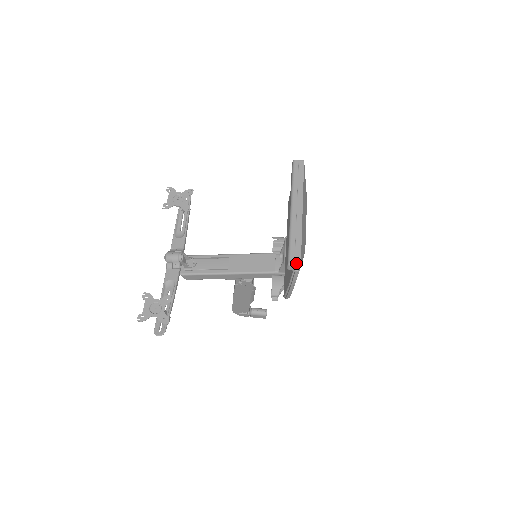
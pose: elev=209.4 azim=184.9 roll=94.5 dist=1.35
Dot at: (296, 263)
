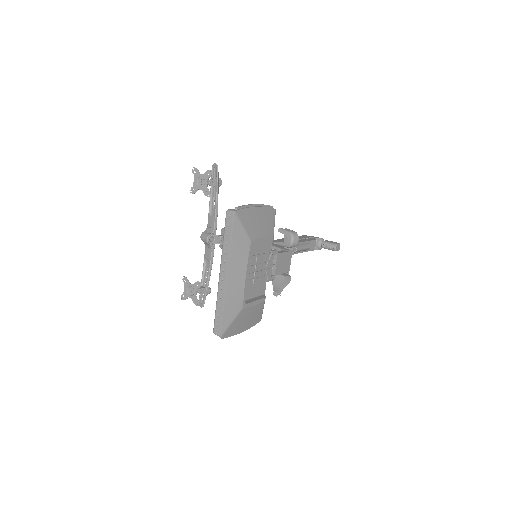
Dot at: (217, 334)
